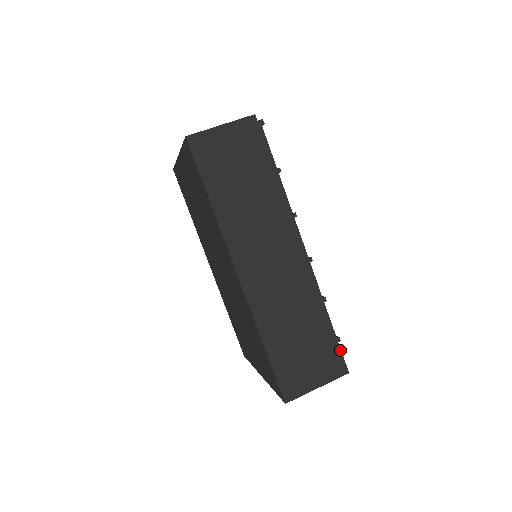
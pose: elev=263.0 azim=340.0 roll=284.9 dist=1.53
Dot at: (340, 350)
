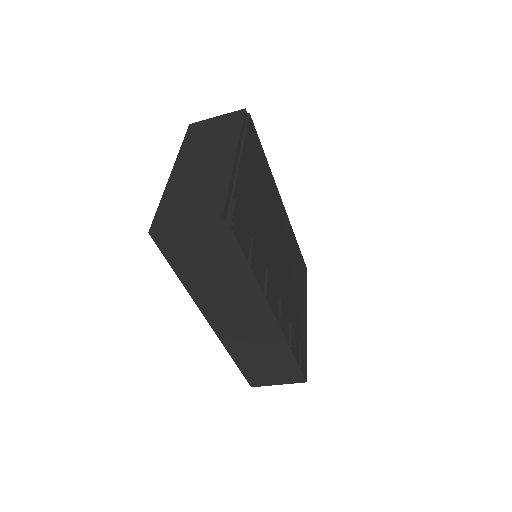
Dot at: (301, 371)
